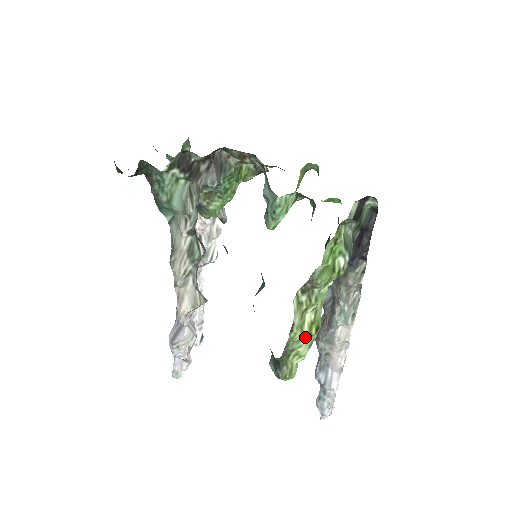
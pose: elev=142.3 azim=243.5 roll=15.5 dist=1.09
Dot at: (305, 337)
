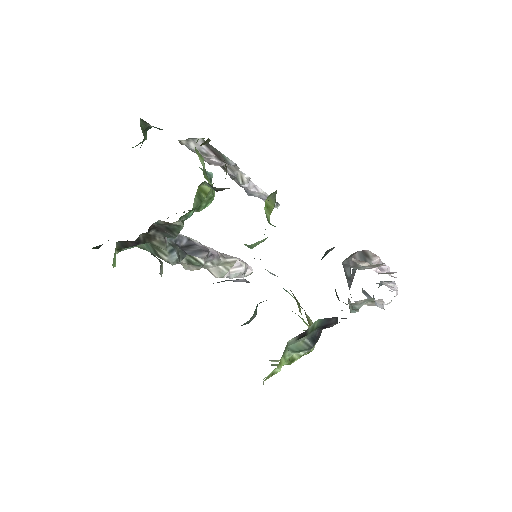
Dot at: occluded
